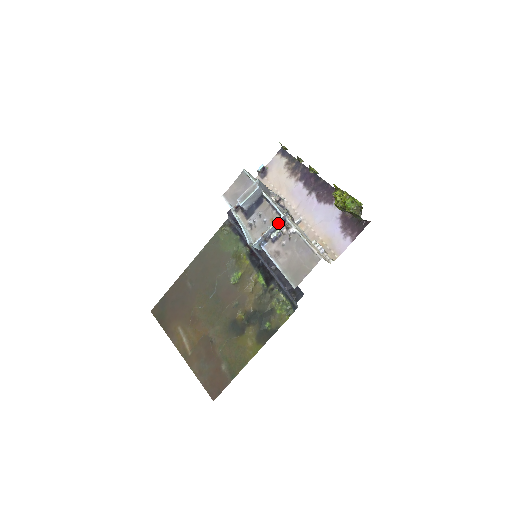
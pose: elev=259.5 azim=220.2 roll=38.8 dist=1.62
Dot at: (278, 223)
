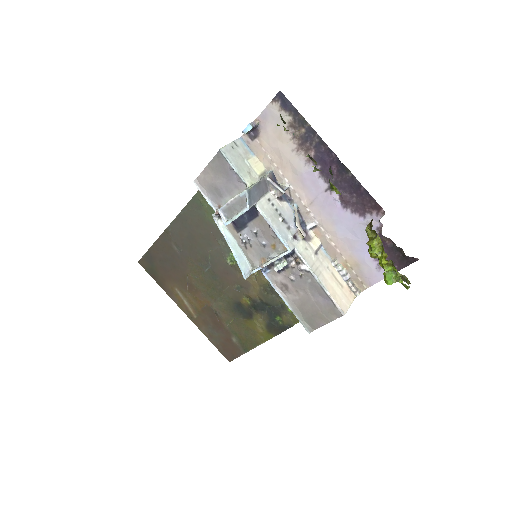
Dot at: (283, 254)
